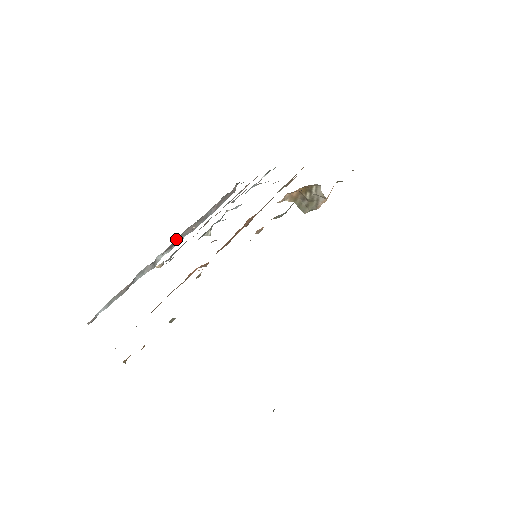
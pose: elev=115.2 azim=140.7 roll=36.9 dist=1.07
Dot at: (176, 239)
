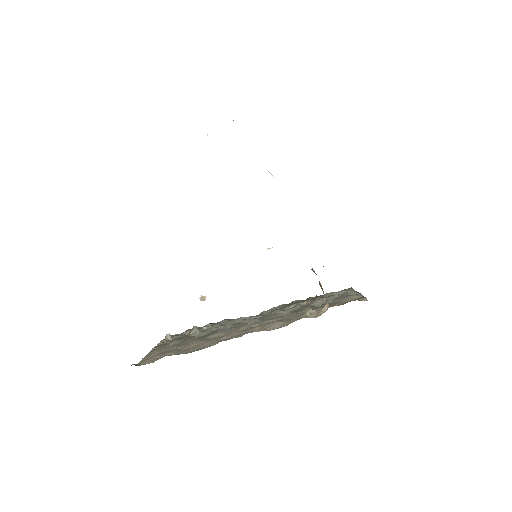
Dot at: occluded
